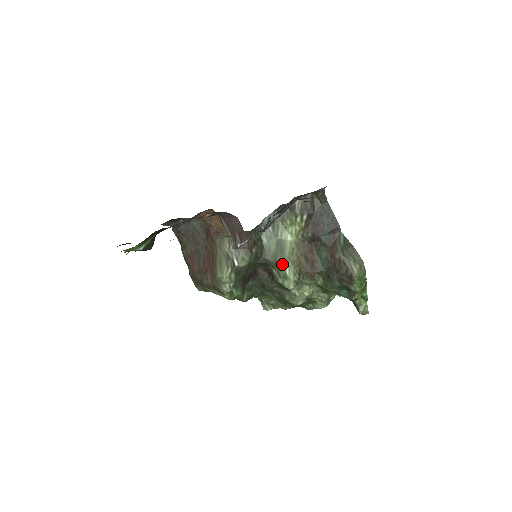
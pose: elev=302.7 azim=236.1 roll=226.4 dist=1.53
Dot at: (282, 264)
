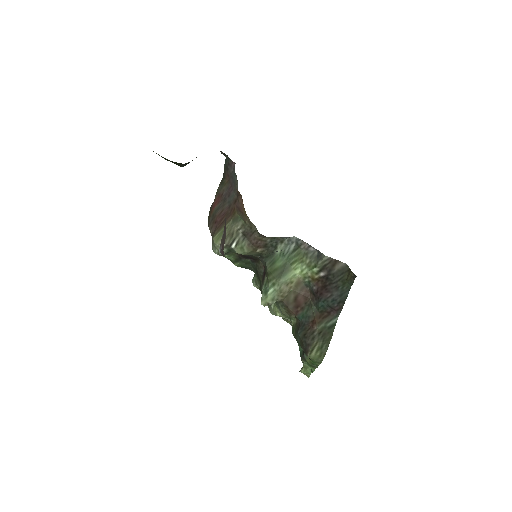
Dot at: (272, 282)
